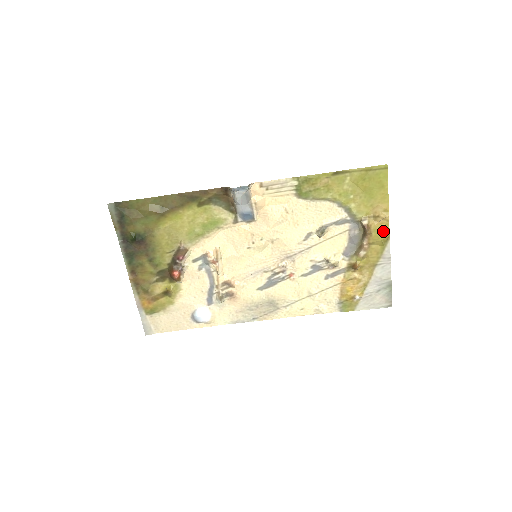
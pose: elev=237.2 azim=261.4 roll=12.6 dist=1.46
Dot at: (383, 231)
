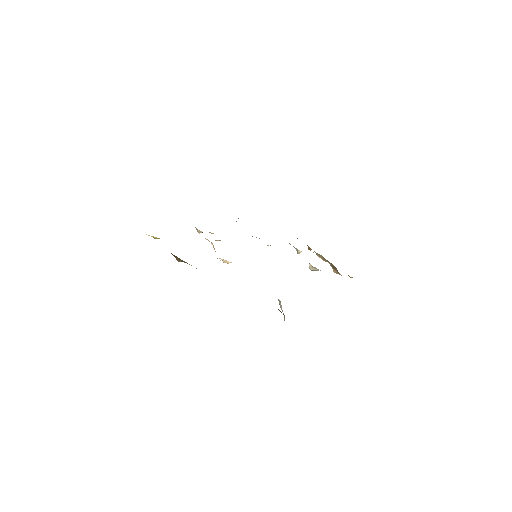
Dot at: occluded
